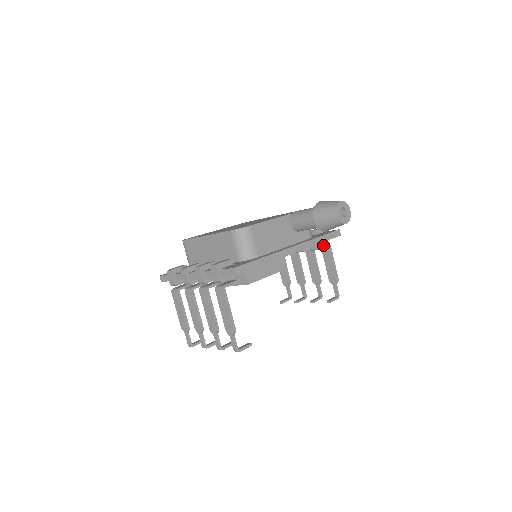
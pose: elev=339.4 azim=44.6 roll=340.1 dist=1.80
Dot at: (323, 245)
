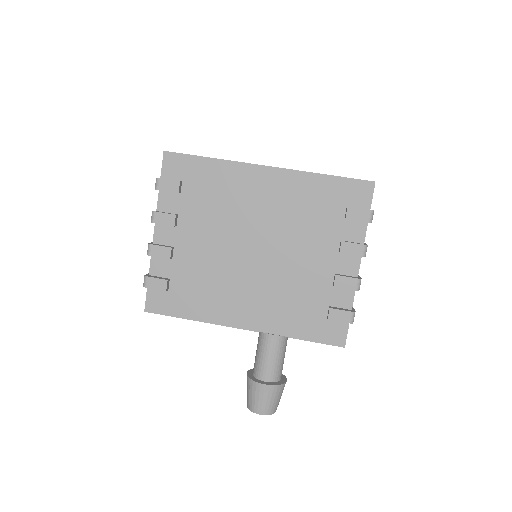
Dot at: occluded
